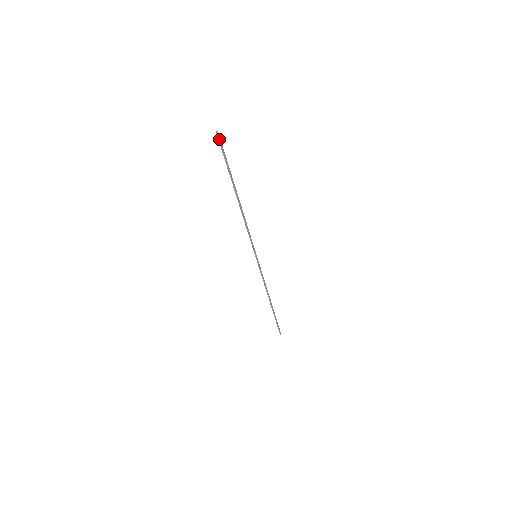
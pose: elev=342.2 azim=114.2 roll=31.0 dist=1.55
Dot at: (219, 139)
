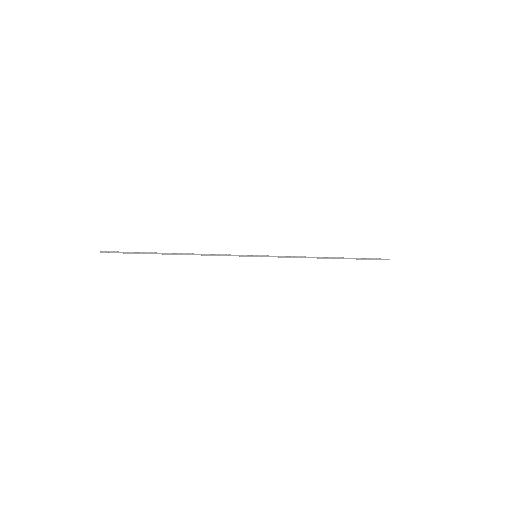
Dot at: occluded
